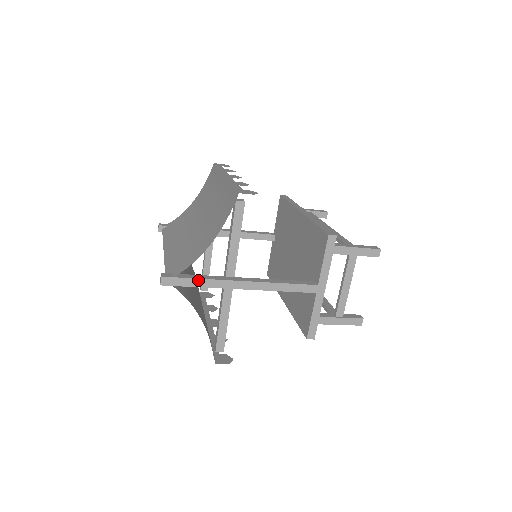
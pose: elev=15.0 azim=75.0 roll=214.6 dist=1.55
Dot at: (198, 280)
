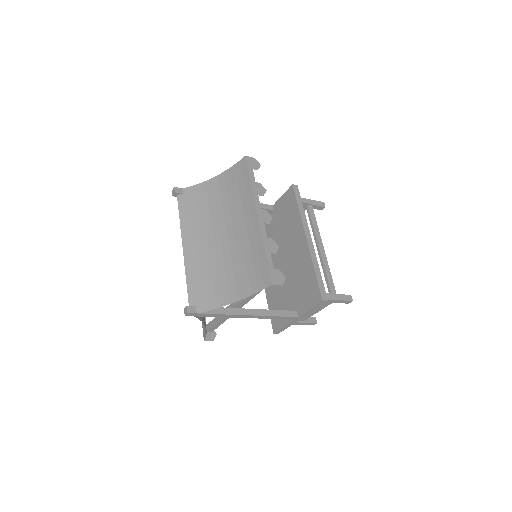
Dot at: (214, 314)
